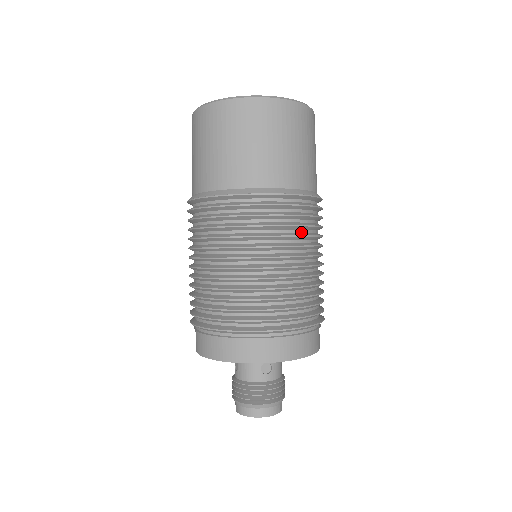
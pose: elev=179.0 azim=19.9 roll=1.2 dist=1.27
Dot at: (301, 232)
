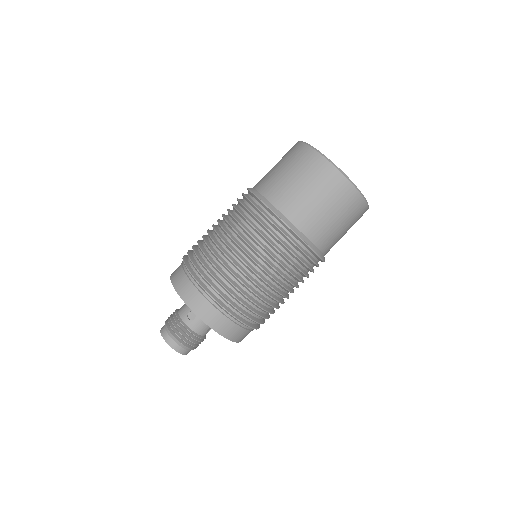
Dot at: (270, 249)
